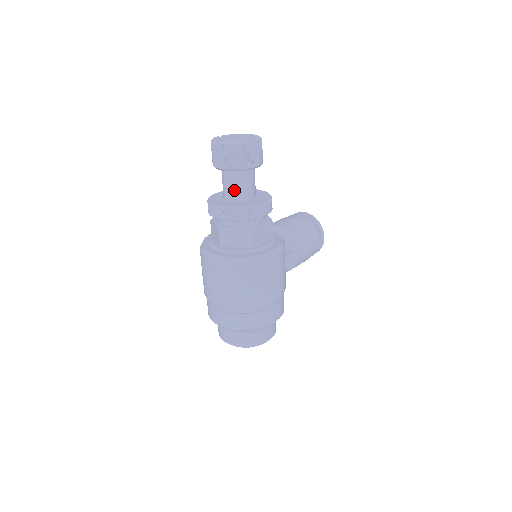
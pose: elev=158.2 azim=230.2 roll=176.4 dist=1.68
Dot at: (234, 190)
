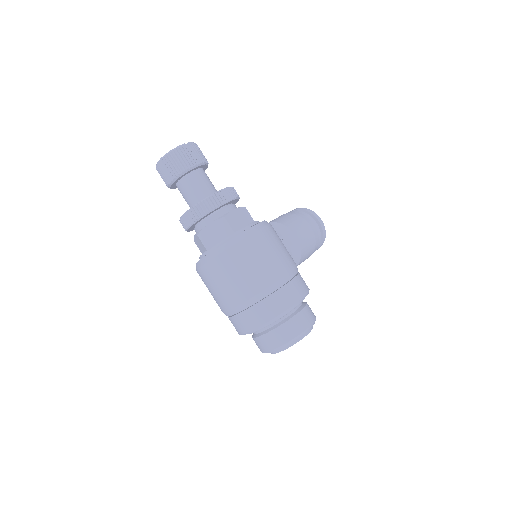
Dot at: (193, 194)
